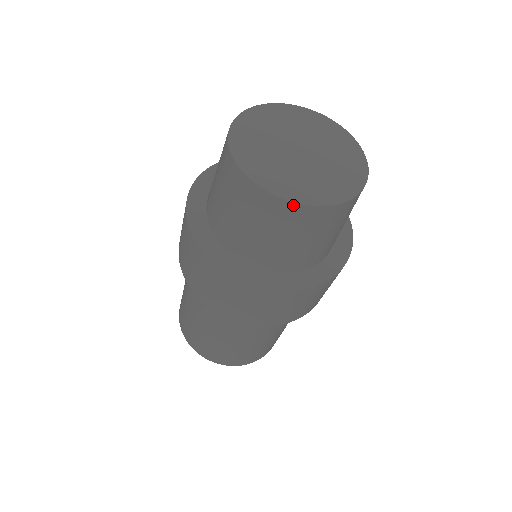
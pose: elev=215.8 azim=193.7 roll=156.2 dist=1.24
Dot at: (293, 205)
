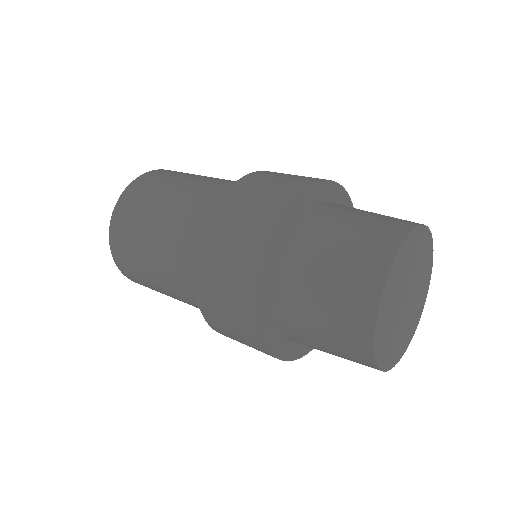
Dot at: (380, 370)
